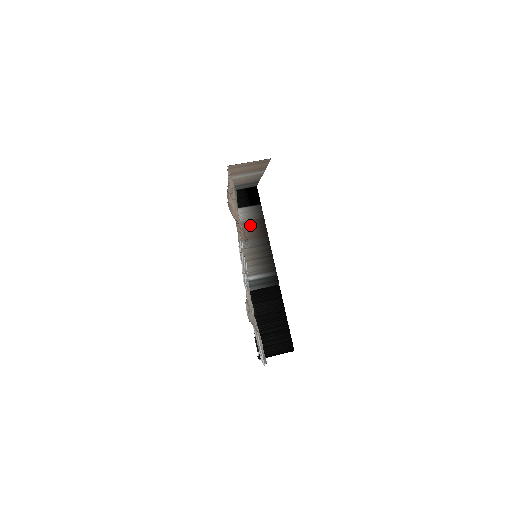
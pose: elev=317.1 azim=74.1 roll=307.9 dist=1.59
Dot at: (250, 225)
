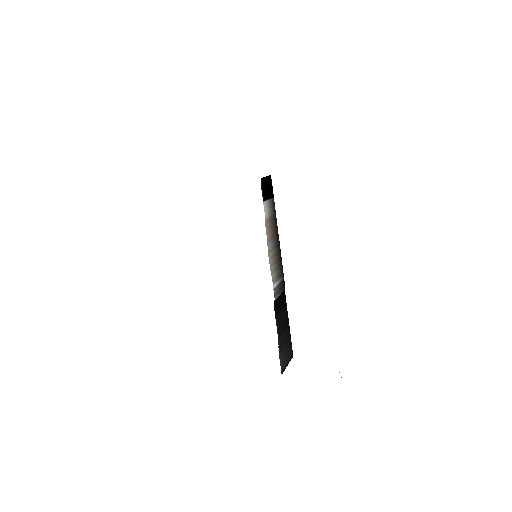
Dot at: (271, 222)
